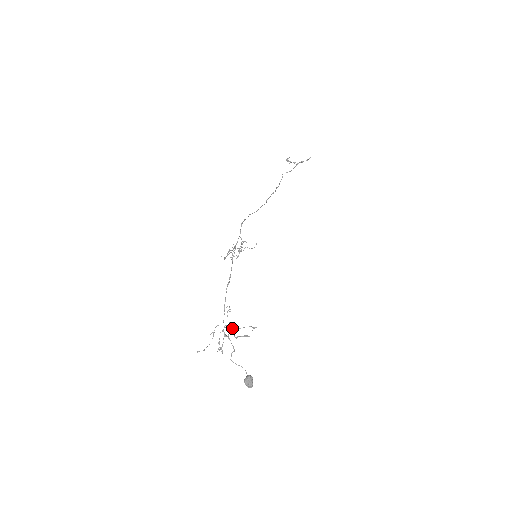
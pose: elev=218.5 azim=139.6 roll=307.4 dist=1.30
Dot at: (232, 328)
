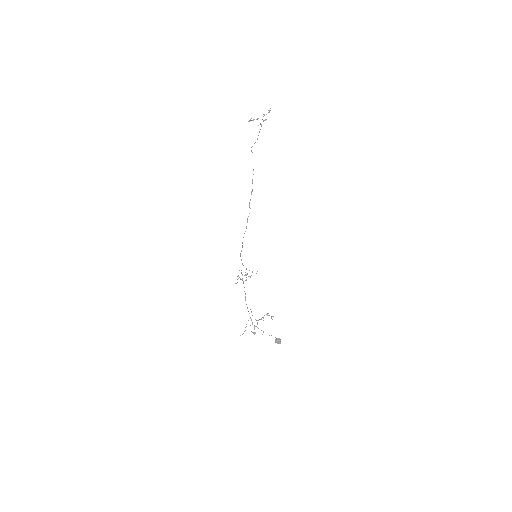
Dot at: occluded
